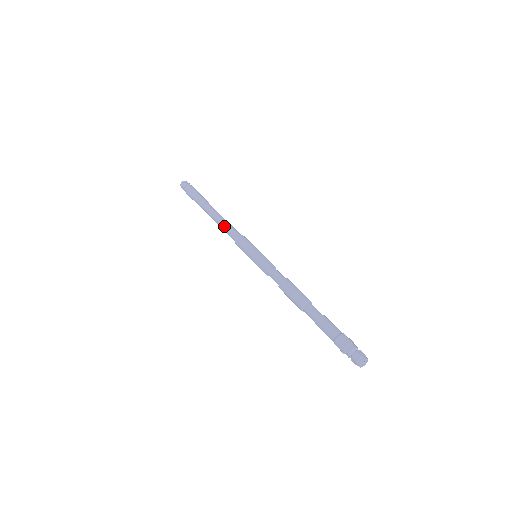
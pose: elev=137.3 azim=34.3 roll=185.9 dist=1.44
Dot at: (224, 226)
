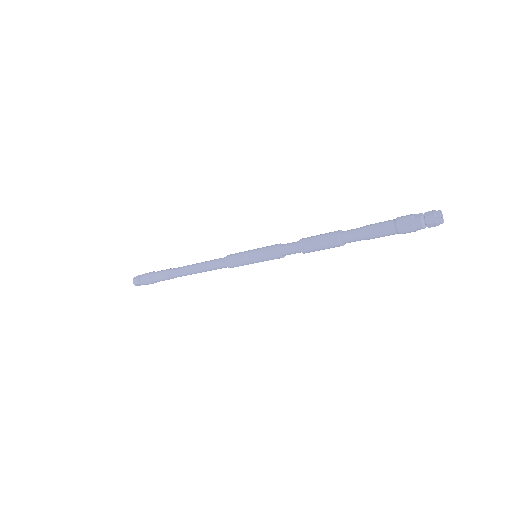
Dot at: (208, 261)
